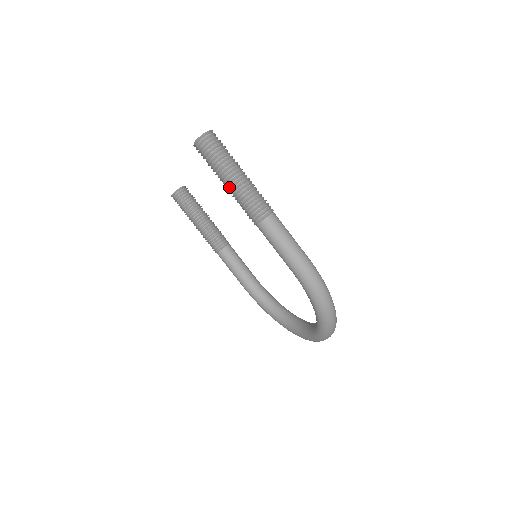
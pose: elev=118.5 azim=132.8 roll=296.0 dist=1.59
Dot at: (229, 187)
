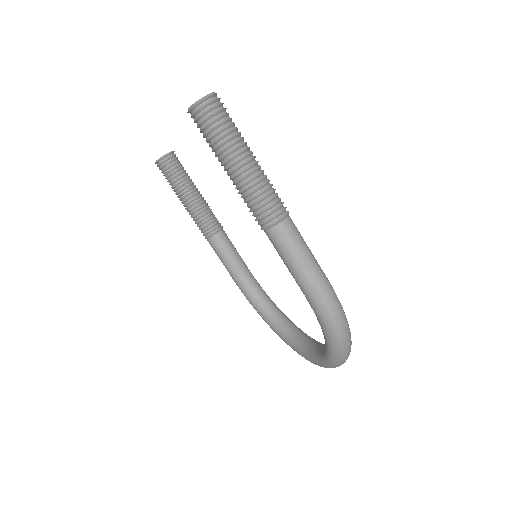
Dot at: (232, 176)
